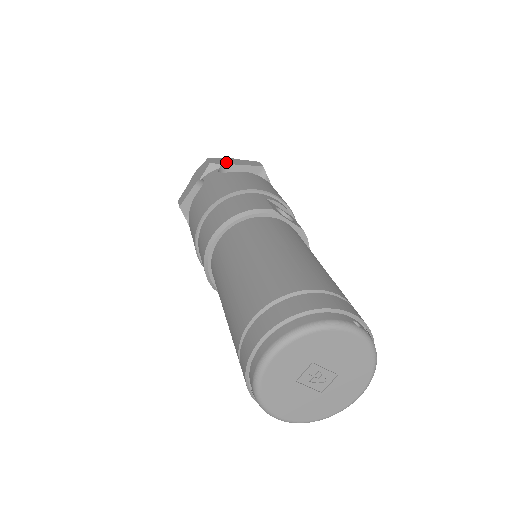
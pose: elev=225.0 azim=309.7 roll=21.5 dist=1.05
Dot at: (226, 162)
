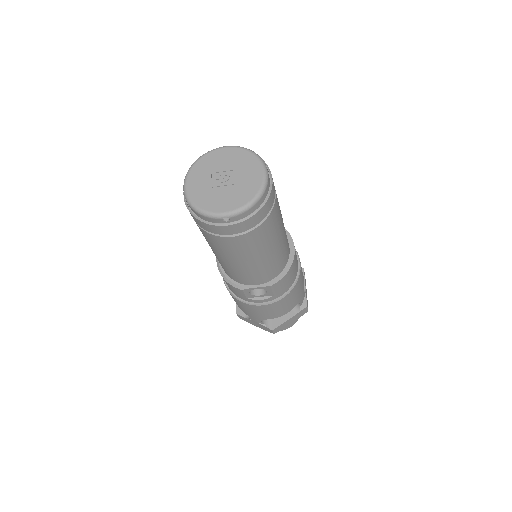
Dot at: occluded
